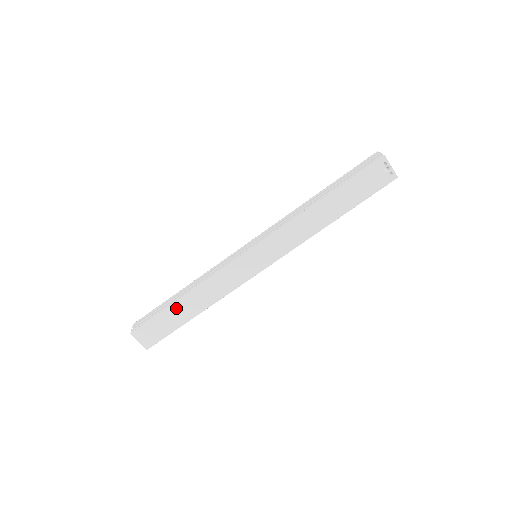
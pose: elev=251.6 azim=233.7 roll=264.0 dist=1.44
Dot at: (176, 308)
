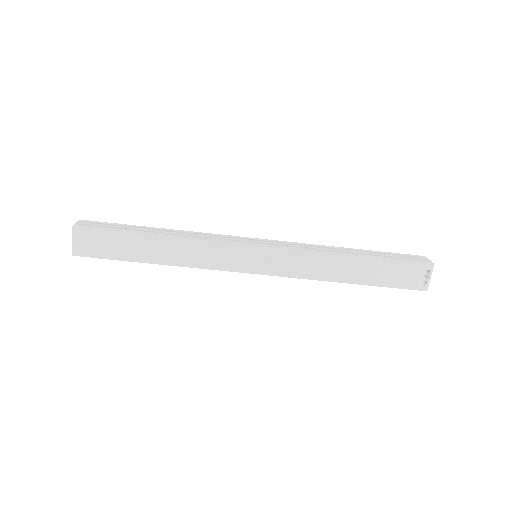
Dot at: (142, 240)
